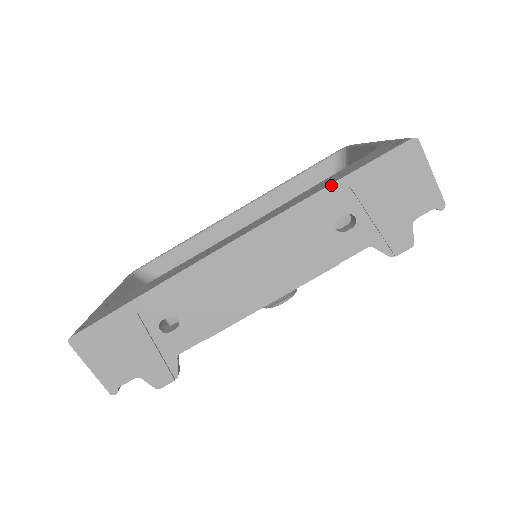
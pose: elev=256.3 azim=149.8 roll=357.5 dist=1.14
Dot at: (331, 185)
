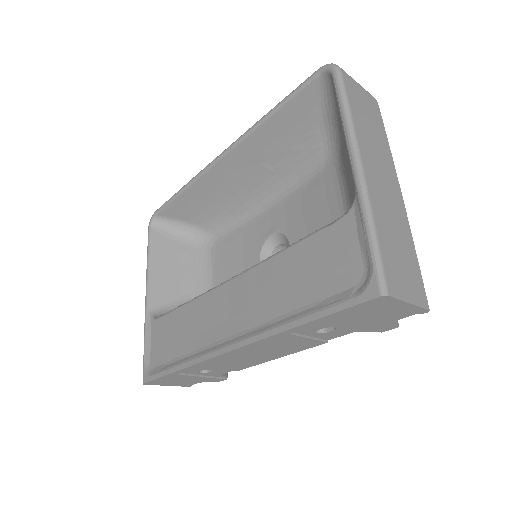
Dot at: (300, 326)
